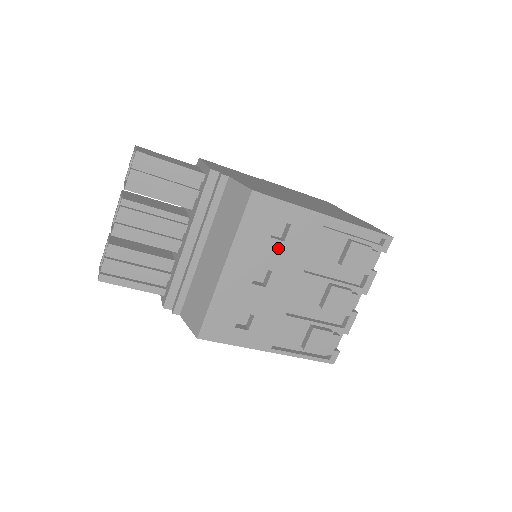
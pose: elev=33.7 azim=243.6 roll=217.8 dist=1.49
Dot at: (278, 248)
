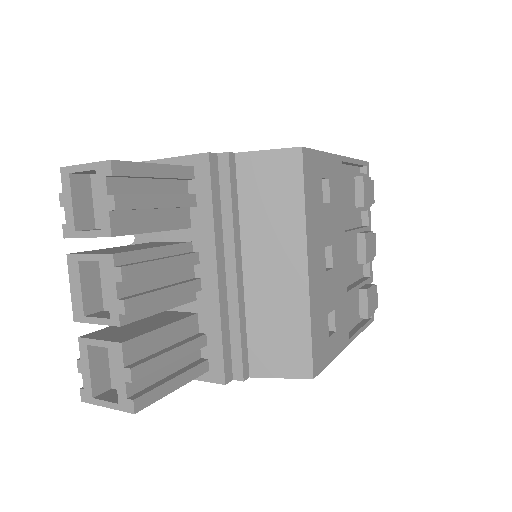
Dot at: (329, 214)
